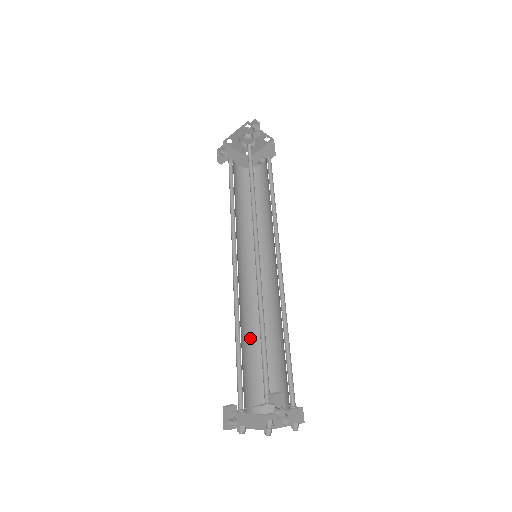
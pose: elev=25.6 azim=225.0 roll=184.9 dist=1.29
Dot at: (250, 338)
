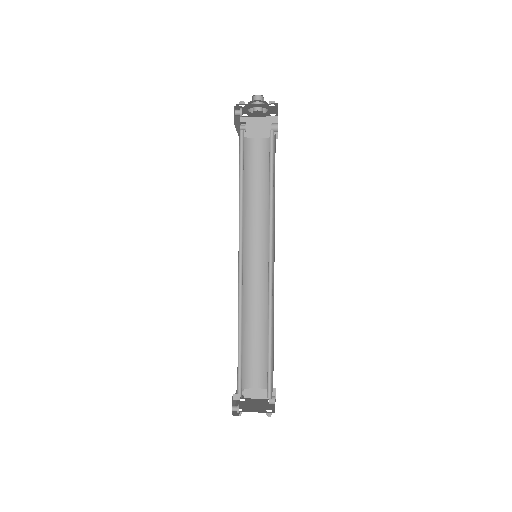
Dot at: (260, 327)
